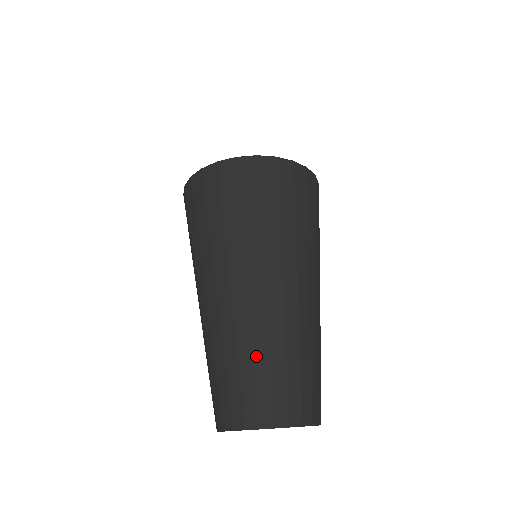
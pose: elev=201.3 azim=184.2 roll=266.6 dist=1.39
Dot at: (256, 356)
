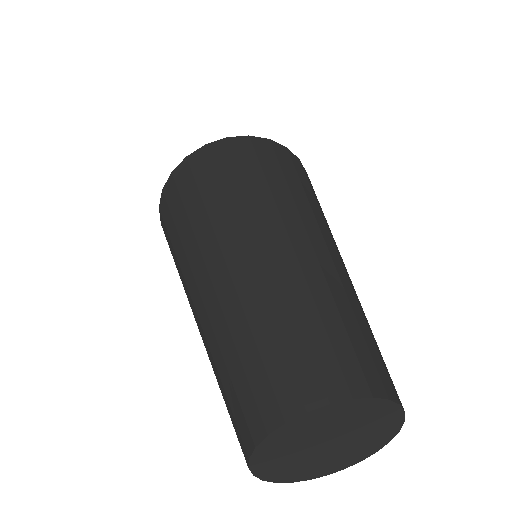
Dot at: (225, 356)
